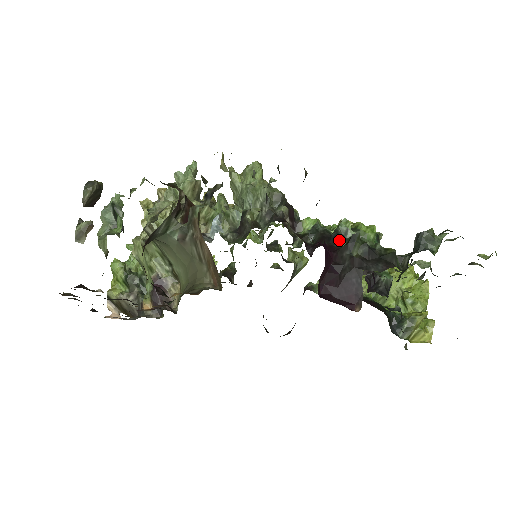
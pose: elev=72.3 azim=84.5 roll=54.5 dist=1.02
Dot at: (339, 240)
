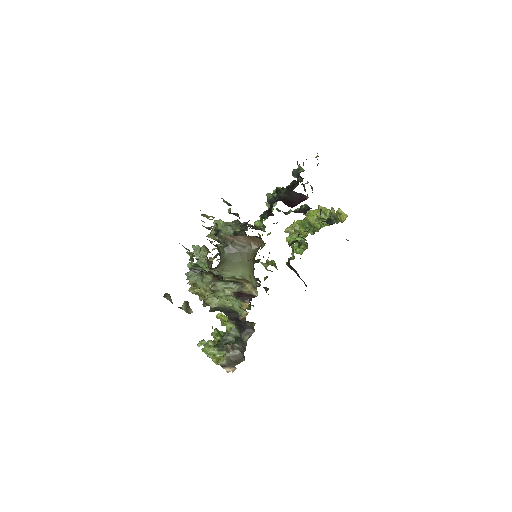
Dot at: (274, 200)
